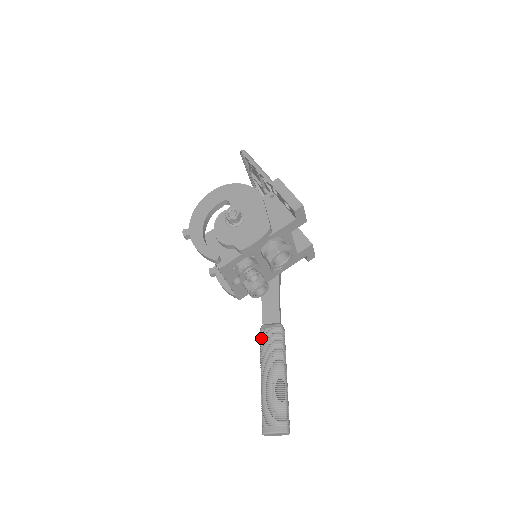
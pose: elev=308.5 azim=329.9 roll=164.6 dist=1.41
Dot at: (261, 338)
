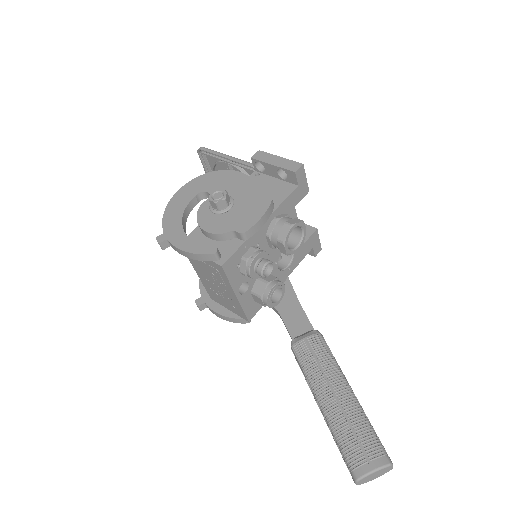
Dot at: (297, 355)
